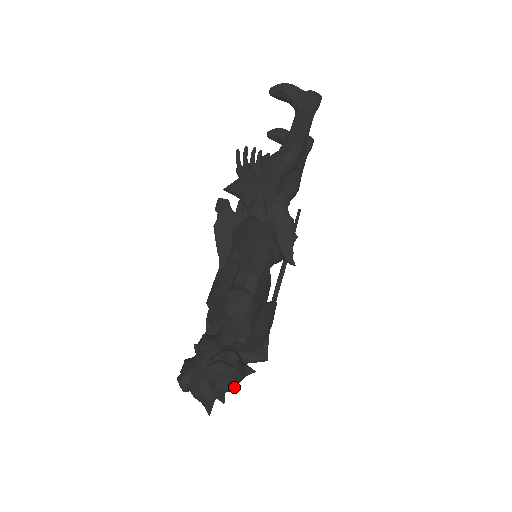
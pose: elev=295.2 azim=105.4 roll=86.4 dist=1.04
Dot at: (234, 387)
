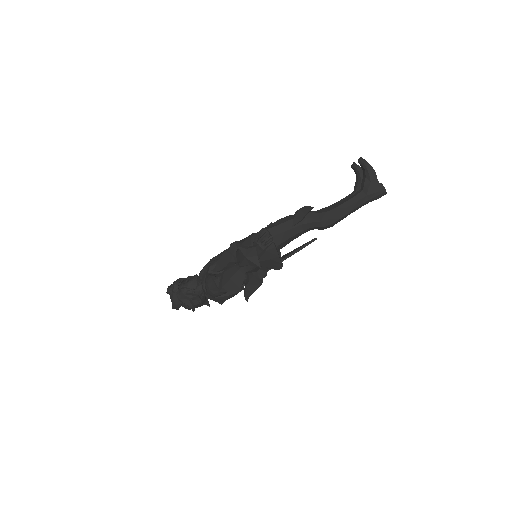
Dot at: occluded
